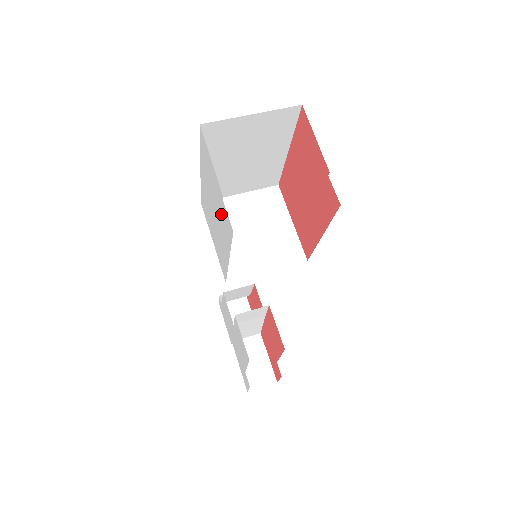
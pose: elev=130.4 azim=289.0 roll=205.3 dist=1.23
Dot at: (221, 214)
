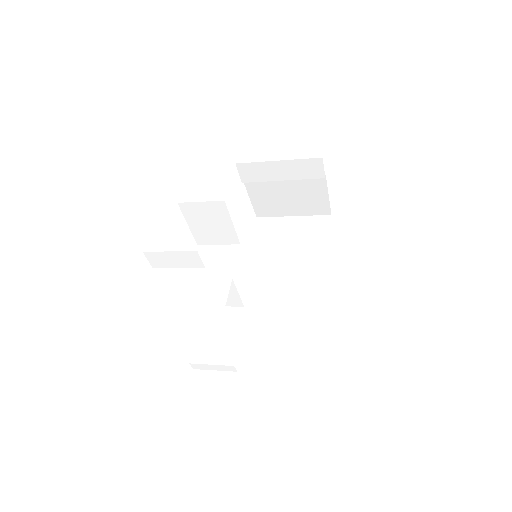
Dot at: occluded
